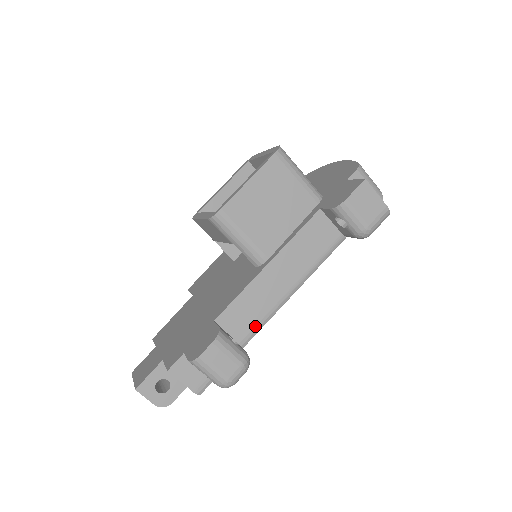
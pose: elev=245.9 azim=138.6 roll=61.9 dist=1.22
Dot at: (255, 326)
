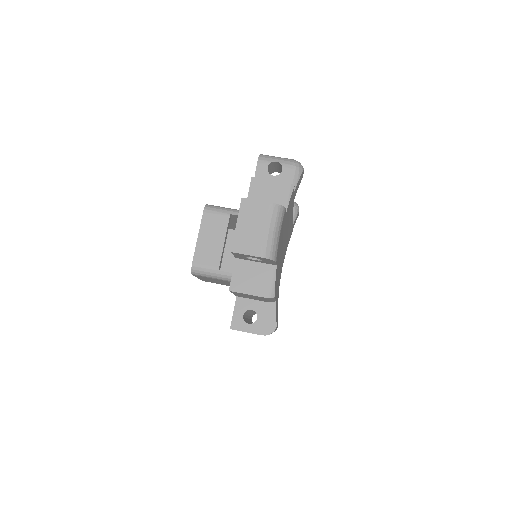
Dot at: occluded
